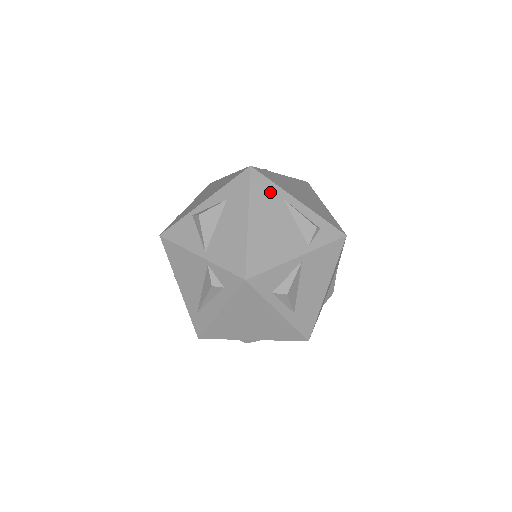
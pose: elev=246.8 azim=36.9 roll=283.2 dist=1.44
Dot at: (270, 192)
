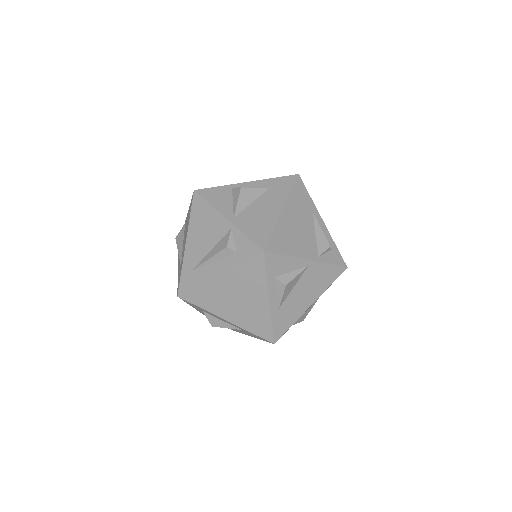
Dot at: (305, 201)
